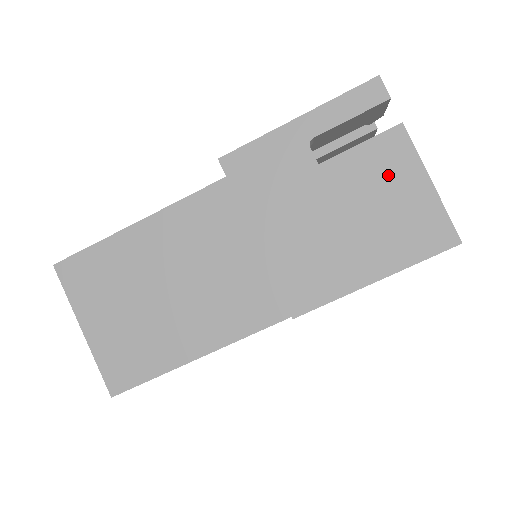
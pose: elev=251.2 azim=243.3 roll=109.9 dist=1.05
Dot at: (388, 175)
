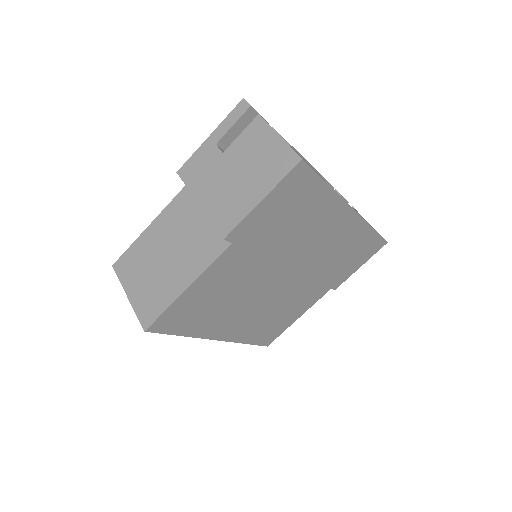
Dot at: (257, 142)
